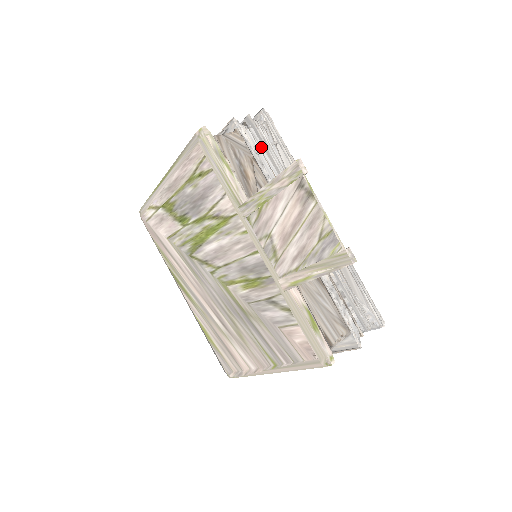
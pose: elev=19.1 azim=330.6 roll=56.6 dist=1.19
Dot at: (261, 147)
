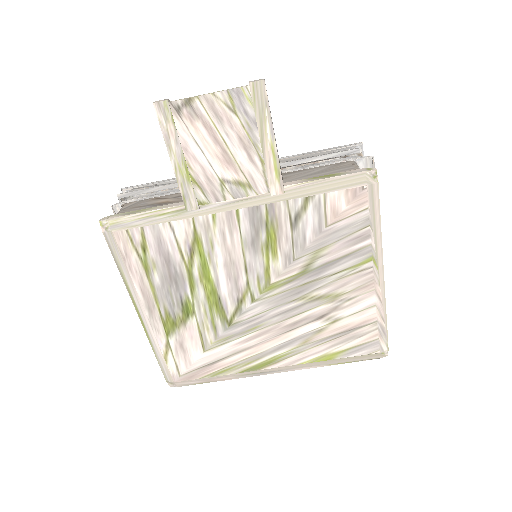
Dot at: (150, 193)
